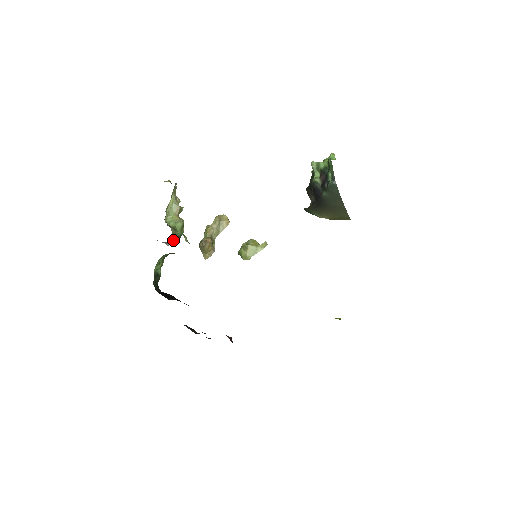
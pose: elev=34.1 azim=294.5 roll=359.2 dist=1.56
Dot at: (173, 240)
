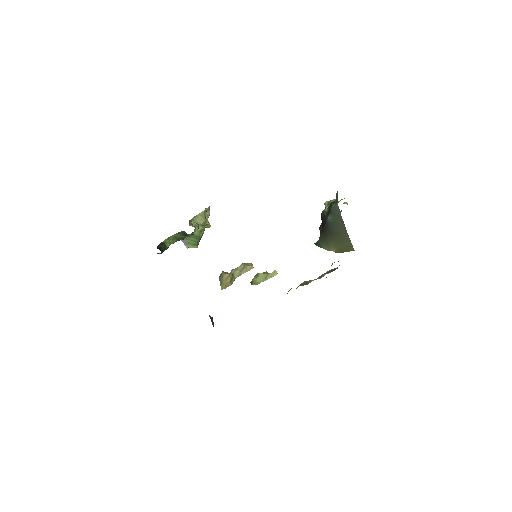
Dot at: (191, 240)
